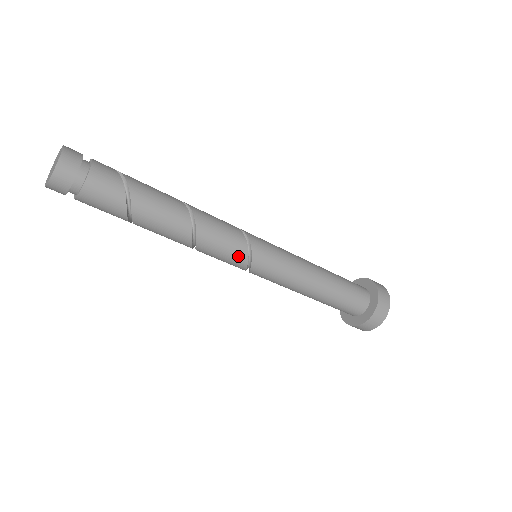
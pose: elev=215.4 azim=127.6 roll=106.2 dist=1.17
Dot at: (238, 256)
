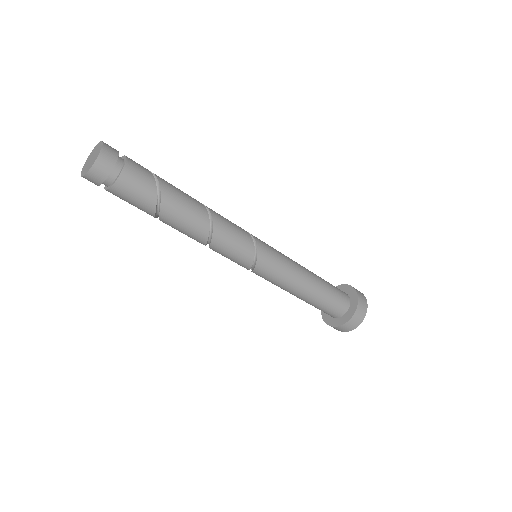
Dot at: (247, 248)
